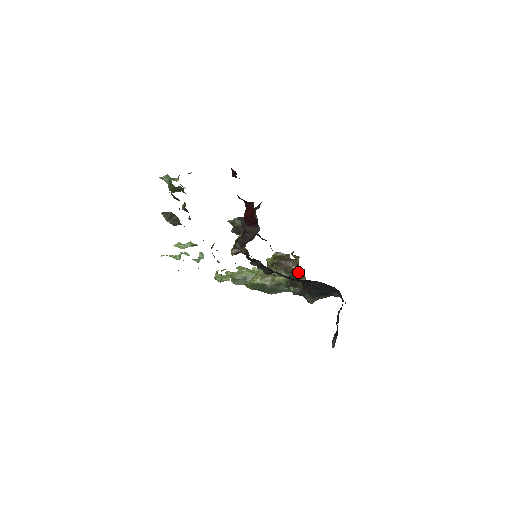
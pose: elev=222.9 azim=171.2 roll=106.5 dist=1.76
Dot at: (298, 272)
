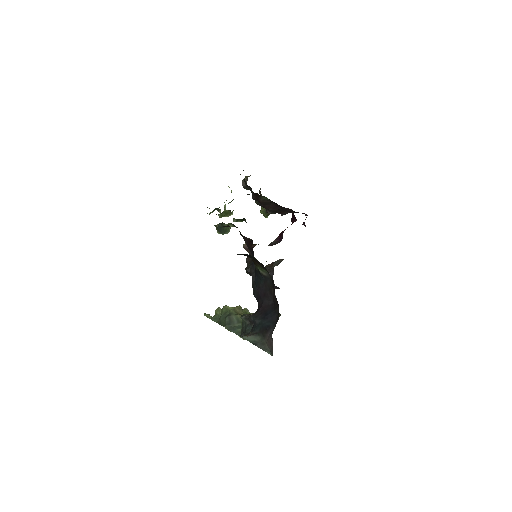
Dot at: occluded
